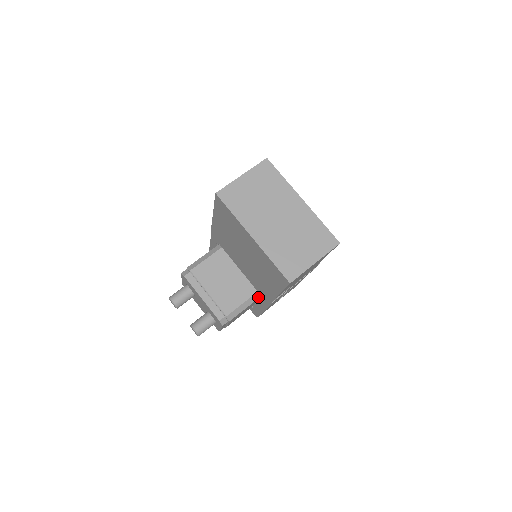
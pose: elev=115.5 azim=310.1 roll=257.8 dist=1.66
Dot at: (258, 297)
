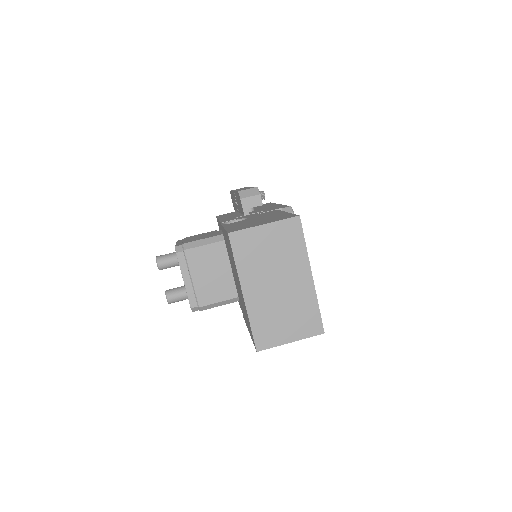
Dot at: (237, 300)
